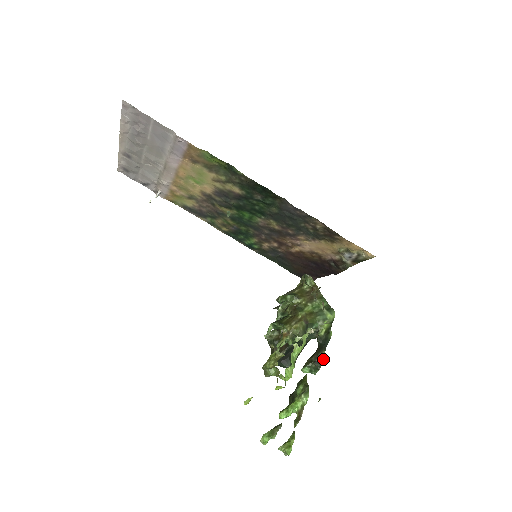
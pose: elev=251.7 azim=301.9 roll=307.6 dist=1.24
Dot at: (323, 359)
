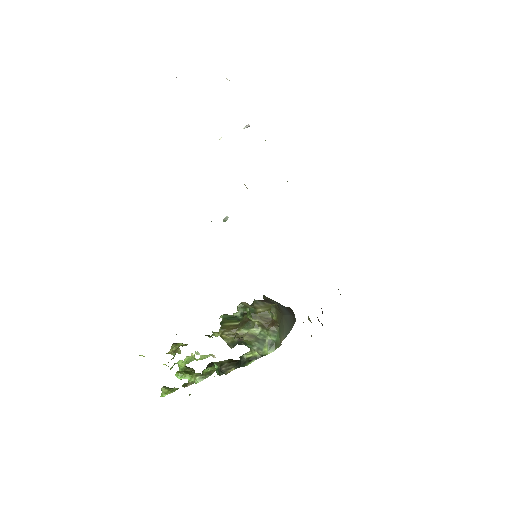
Dot at: (225, 373)
